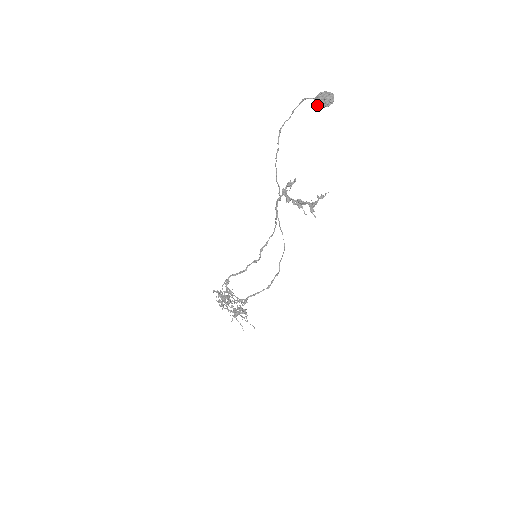
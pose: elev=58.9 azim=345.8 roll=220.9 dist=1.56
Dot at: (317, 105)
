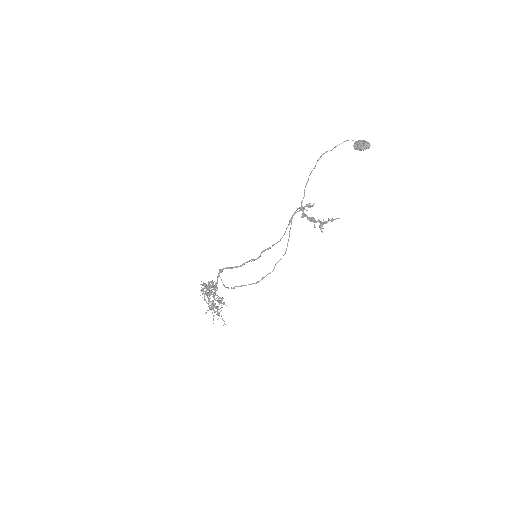
Dot at: (356, 146)
